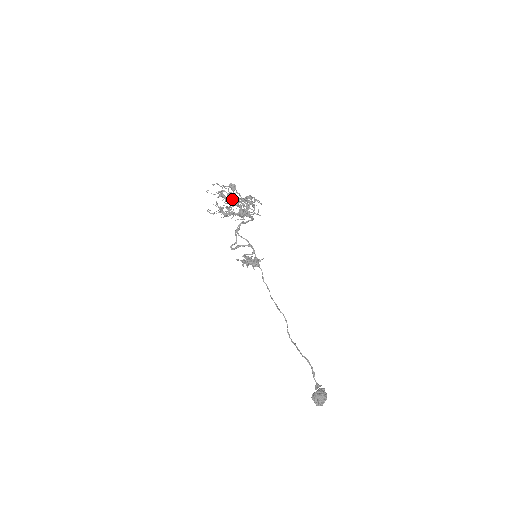
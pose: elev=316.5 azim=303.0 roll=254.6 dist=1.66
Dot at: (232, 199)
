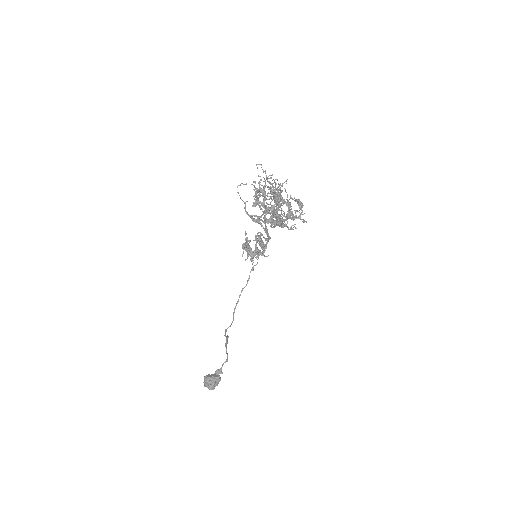
Dot at: (273, 199)
